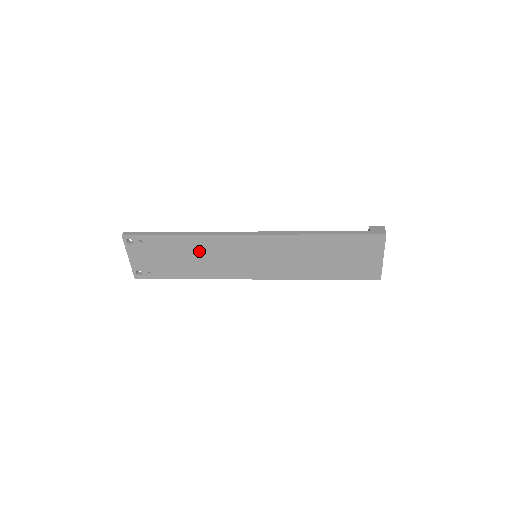
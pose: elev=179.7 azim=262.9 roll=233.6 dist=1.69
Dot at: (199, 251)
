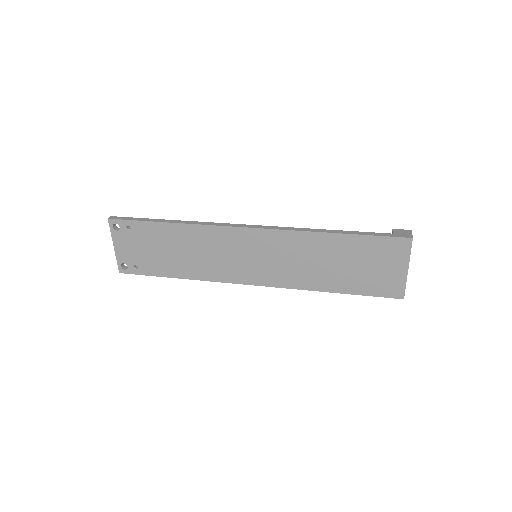
Dot at: (191, 244)
